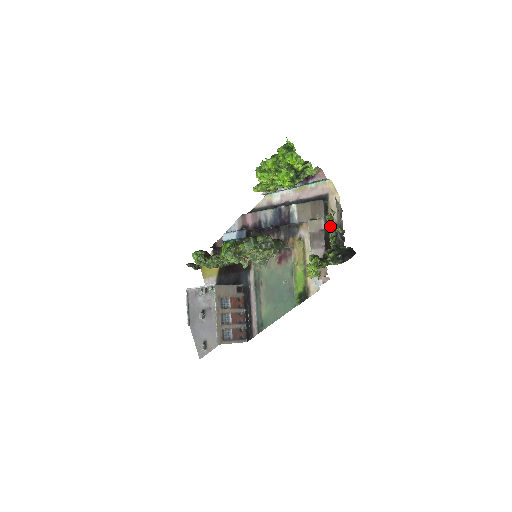
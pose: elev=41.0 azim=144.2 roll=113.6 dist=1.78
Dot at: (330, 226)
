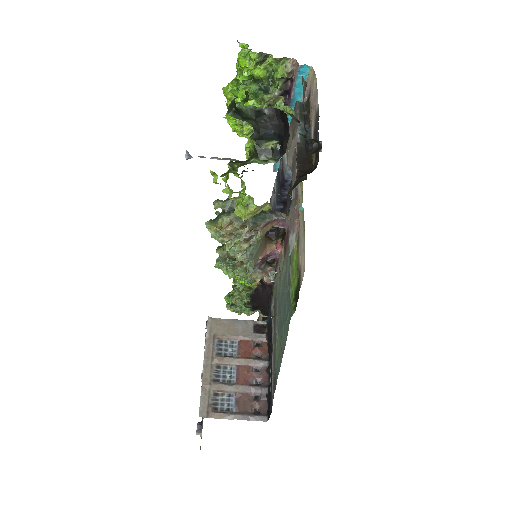
Dot at: occluded
